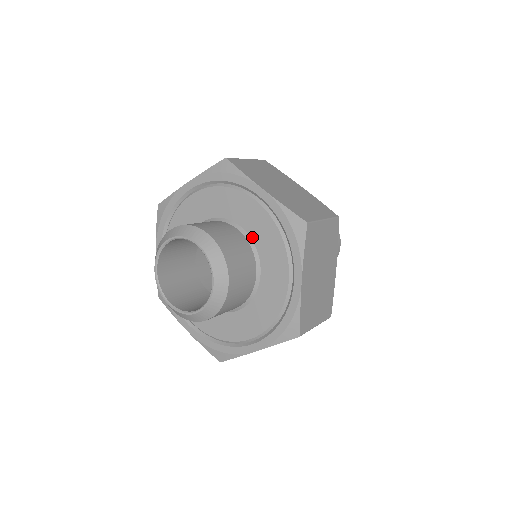
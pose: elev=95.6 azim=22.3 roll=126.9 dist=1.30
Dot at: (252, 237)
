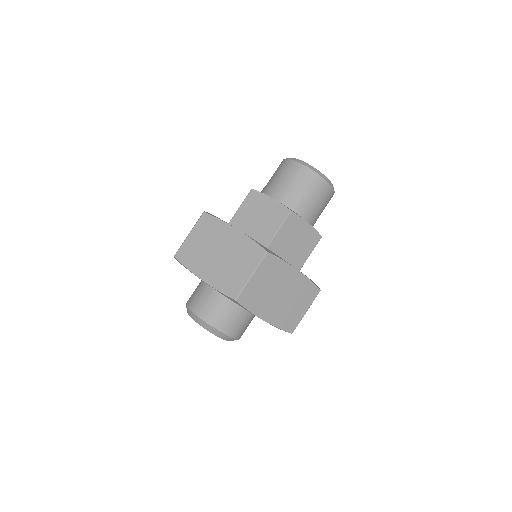
Dot at: occluded
